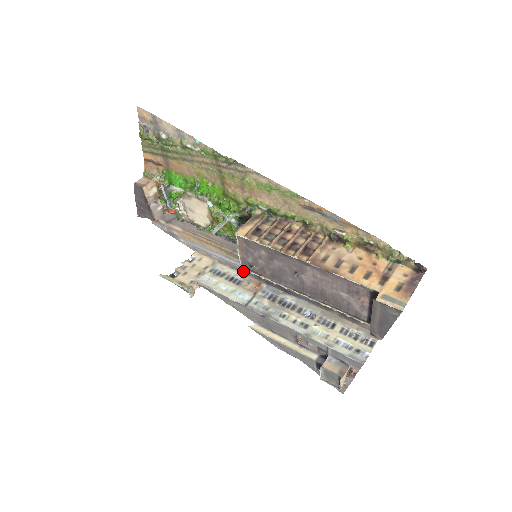
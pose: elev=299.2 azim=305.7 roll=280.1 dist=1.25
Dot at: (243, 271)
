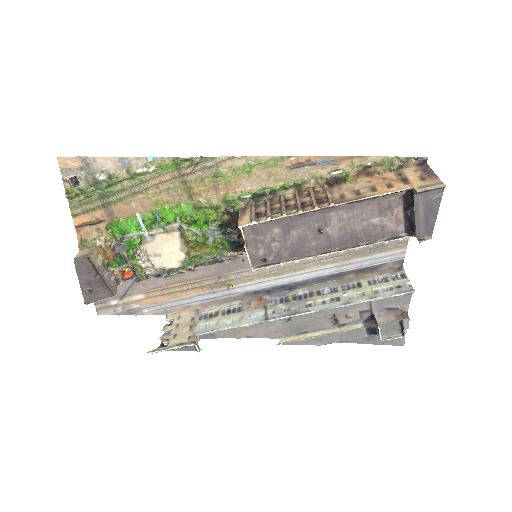
Dot at: (235, 298)
